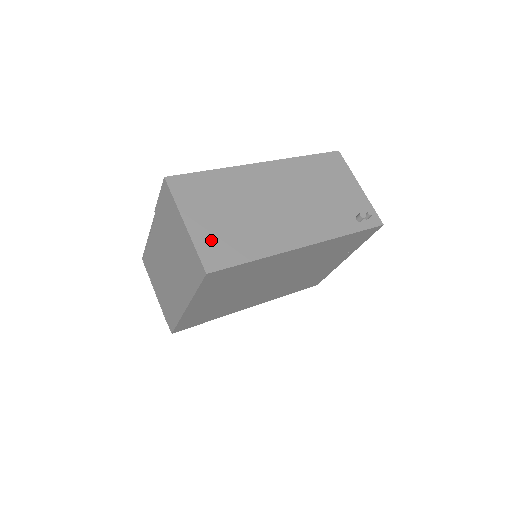
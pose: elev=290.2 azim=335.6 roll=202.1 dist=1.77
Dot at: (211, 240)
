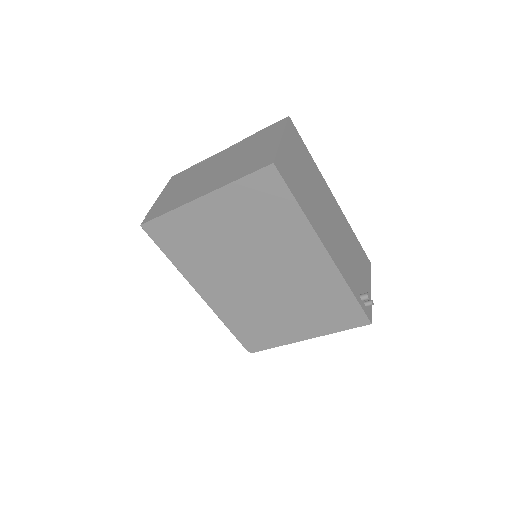
Dot at: (288, 163)
